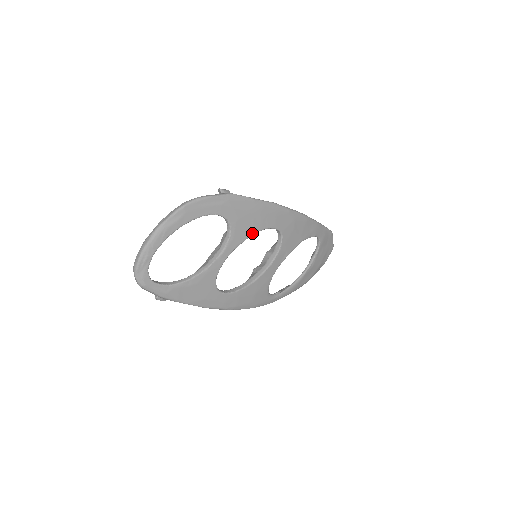
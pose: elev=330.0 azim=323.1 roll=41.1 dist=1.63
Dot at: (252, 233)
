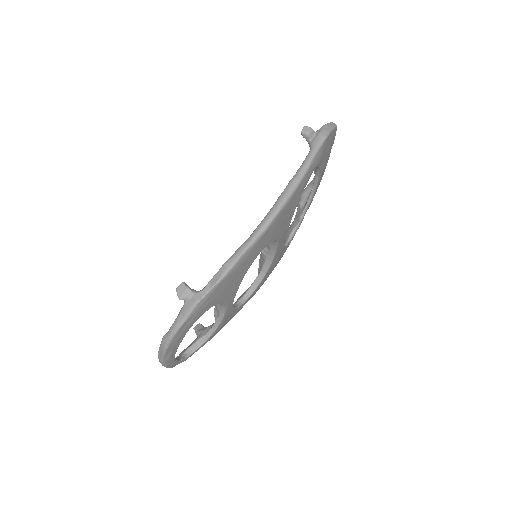
Dot at: (241, 280)
